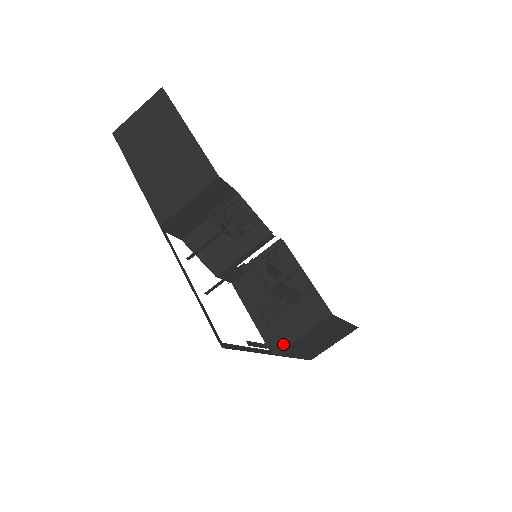
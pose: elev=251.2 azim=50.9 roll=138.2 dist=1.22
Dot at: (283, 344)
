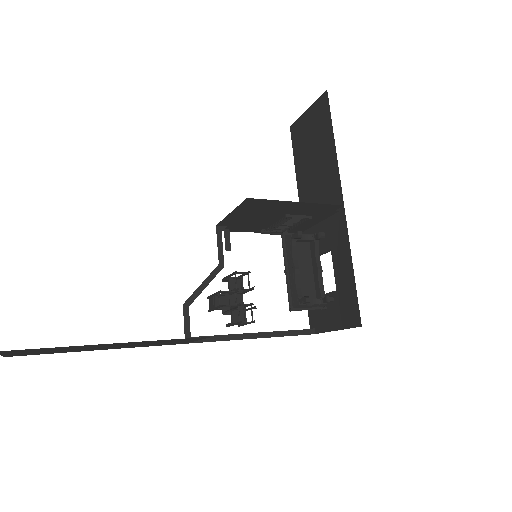
Dot at: occluded
